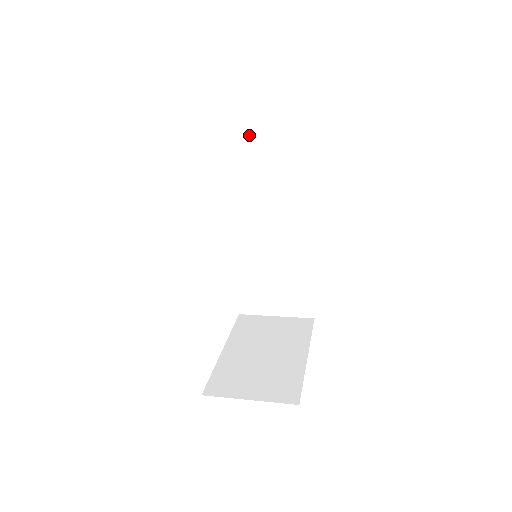
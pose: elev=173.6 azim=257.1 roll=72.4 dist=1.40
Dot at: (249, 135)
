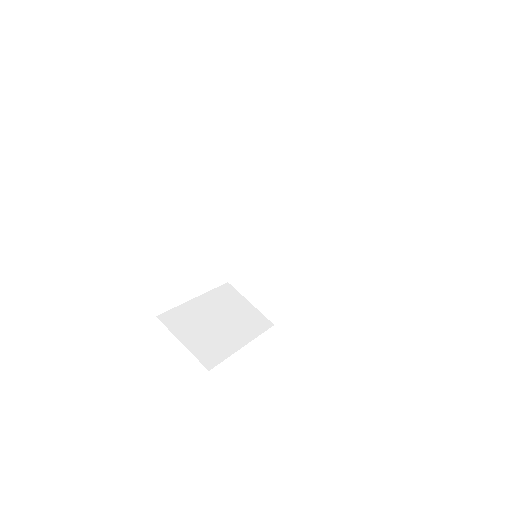
Dot at: (305, 175)
